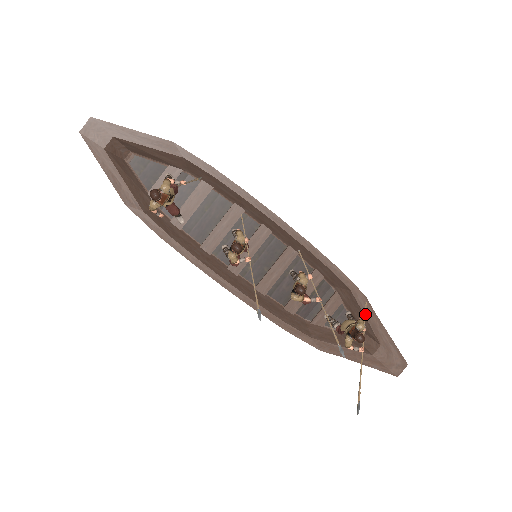
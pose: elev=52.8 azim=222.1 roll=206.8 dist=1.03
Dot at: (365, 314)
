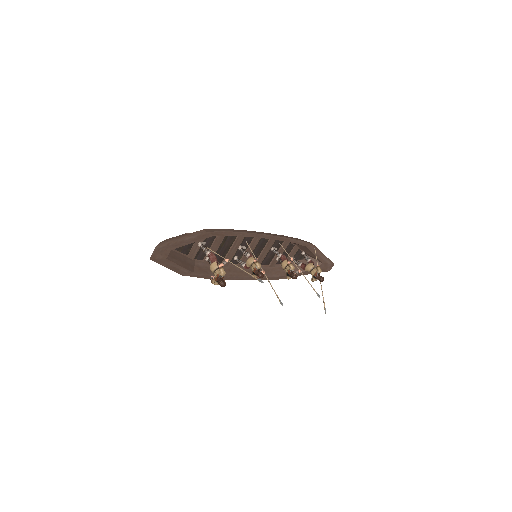
Dot at: (316, 257)
